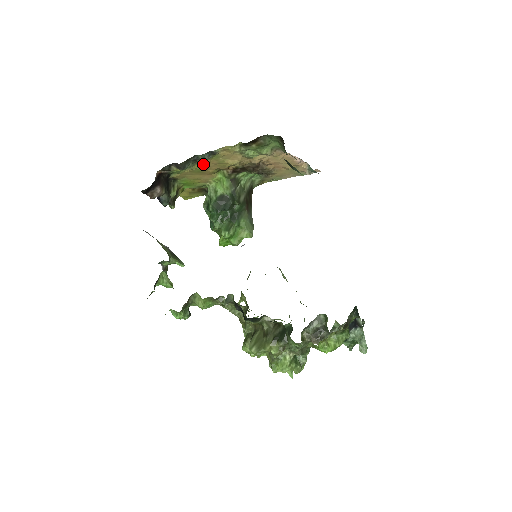
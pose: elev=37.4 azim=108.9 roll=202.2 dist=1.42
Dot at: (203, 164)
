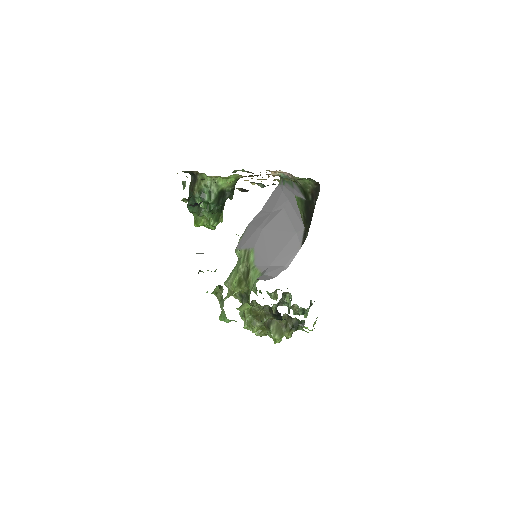
Dot at: occluded
